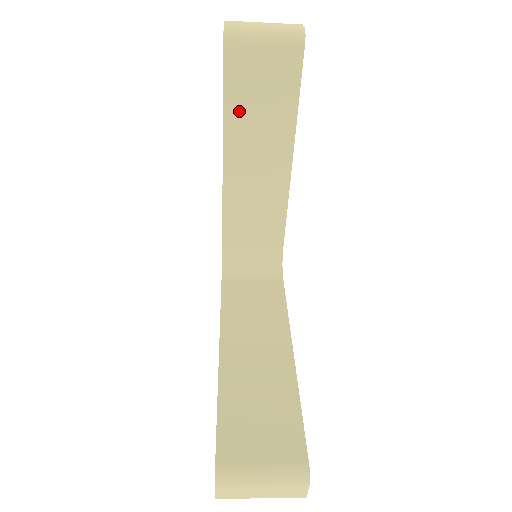
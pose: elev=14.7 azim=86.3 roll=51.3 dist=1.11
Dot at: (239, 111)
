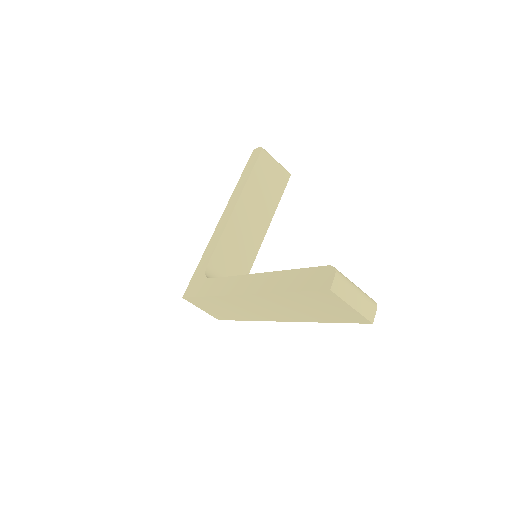
Dot at: (255, 184)
